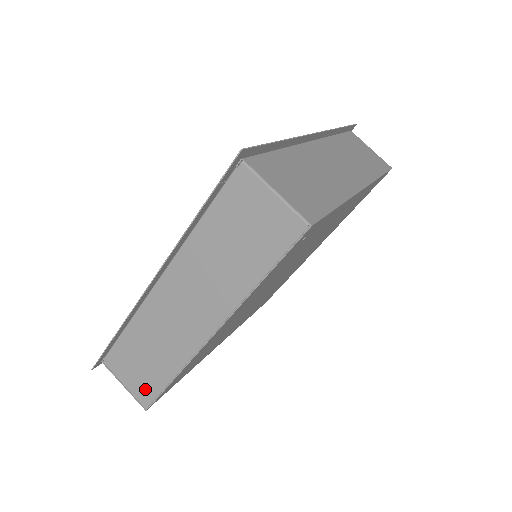
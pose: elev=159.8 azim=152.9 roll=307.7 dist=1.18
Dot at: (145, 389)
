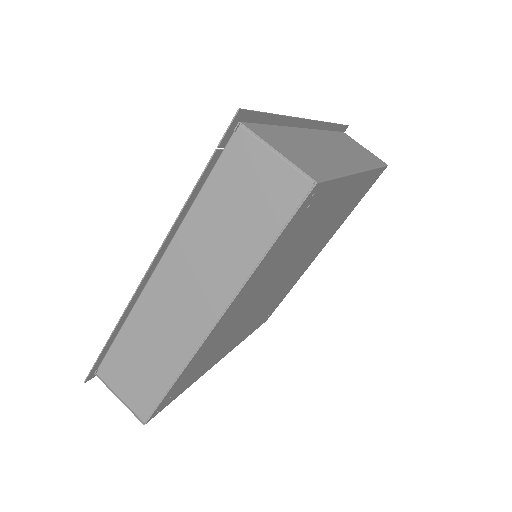
Dot at: (143, 399)
